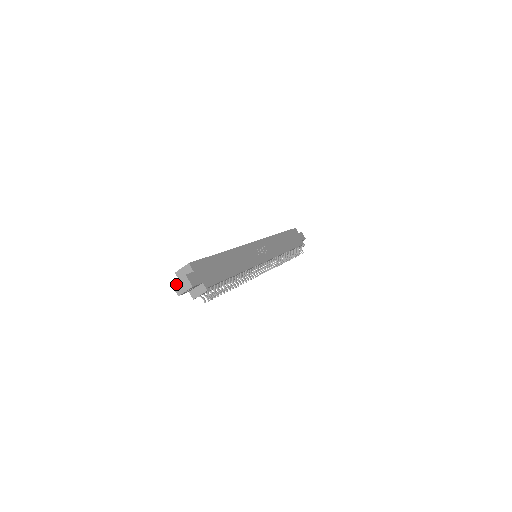
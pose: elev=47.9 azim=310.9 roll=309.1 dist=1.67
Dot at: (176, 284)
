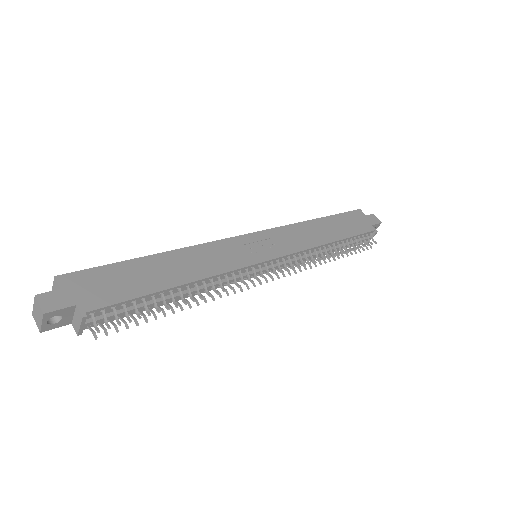
Dot at: (34, 313)
